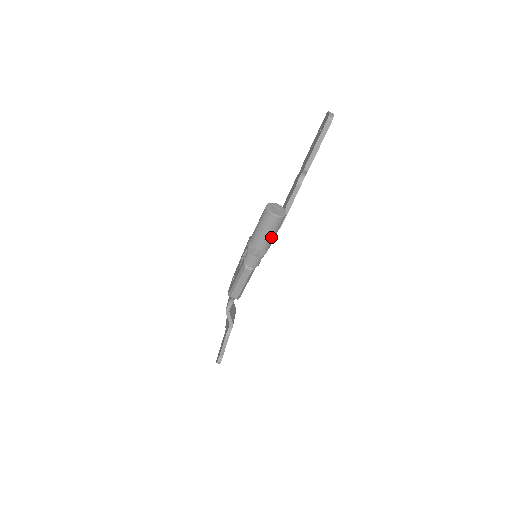
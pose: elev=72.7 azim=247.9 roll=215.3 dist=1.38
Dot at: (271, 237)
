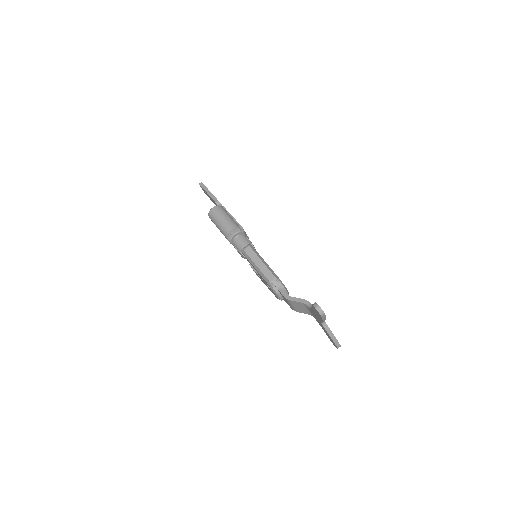
Dot at: (228, 219)
